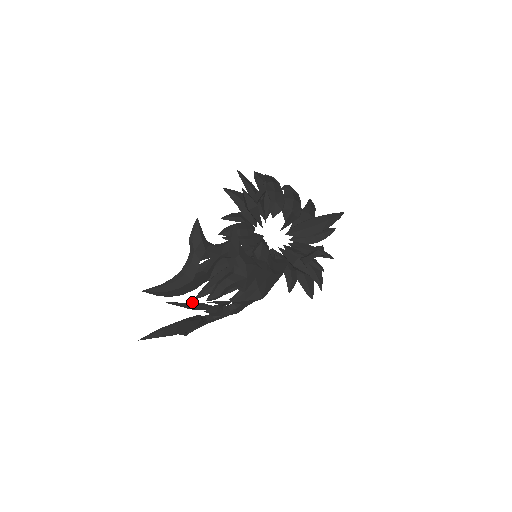
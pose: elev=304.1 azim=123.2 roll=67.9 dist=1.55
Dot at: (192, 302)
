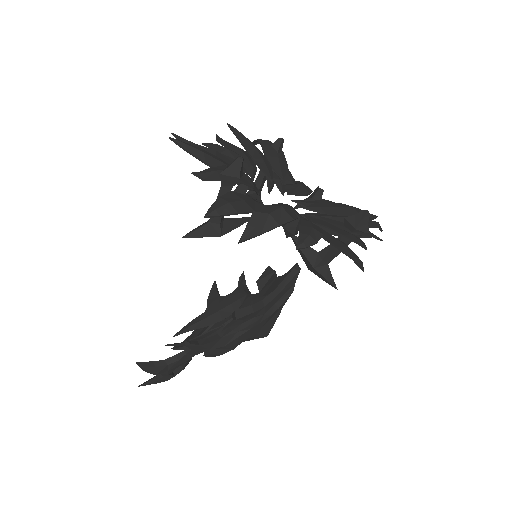
Dot at: occluded
